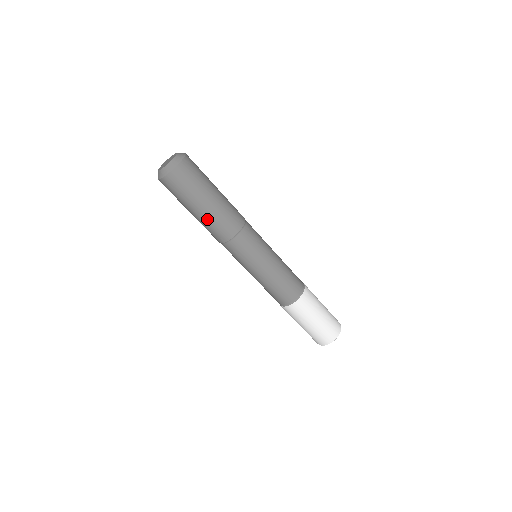
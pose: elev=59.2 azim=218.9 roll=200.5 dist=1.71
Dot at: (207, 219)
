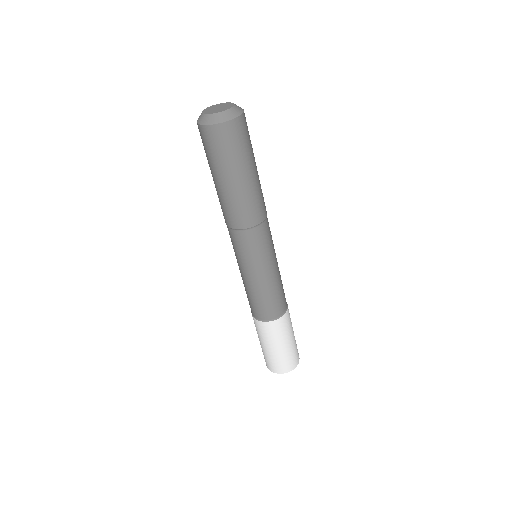
Dot at: (227, 196)
